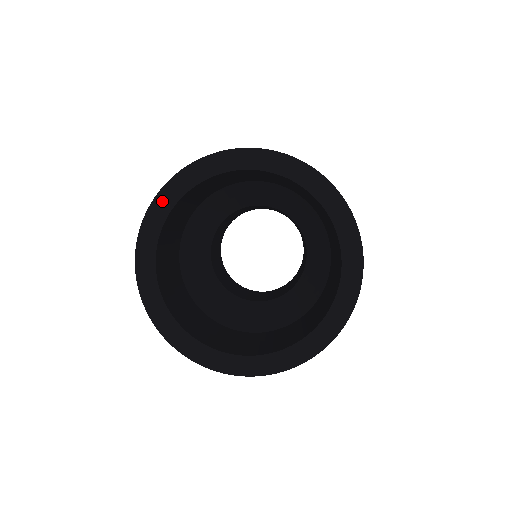
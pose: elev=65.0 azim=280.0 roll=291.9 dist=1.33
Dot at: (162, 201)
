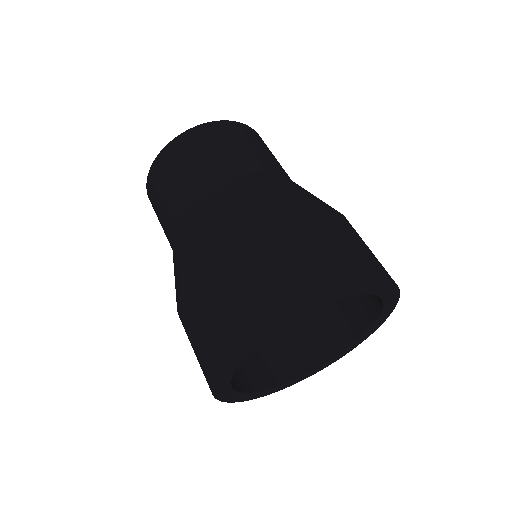
Dot at: (225, 397)
